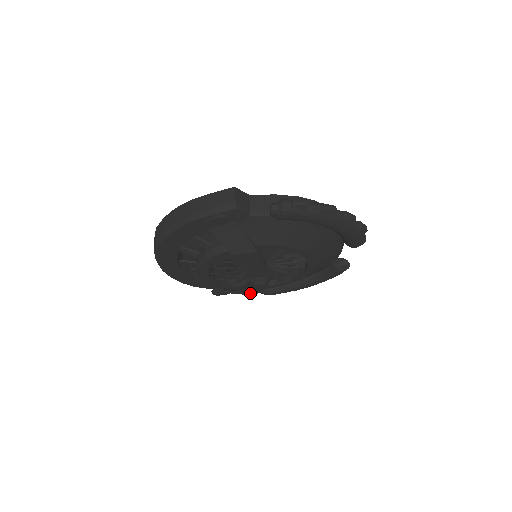
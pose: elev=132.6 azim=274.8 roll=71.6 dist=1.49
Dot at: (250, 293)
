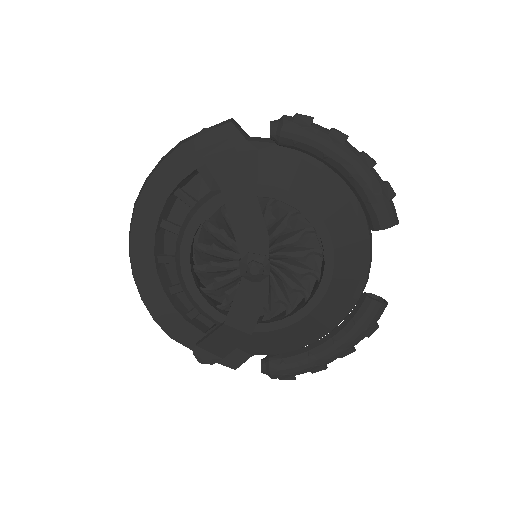
Dot at: (244, 324)
